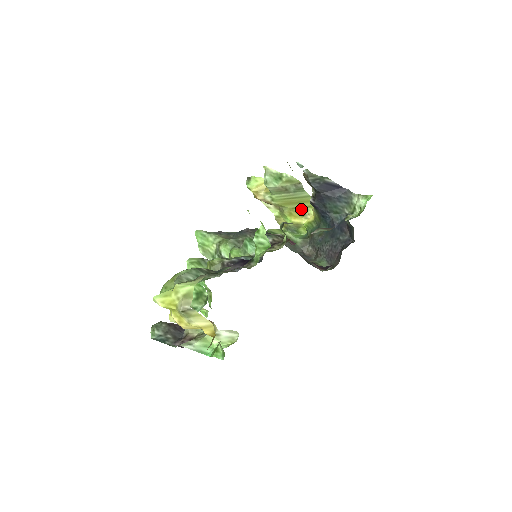
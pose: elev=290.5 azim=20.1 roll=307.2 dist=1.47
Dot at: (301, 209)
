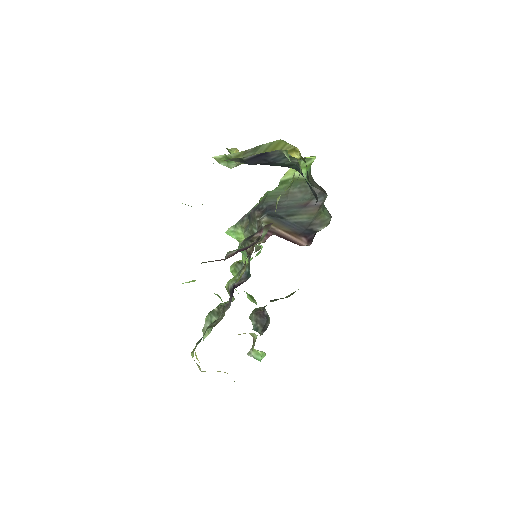
Dot at: (283, 149)
